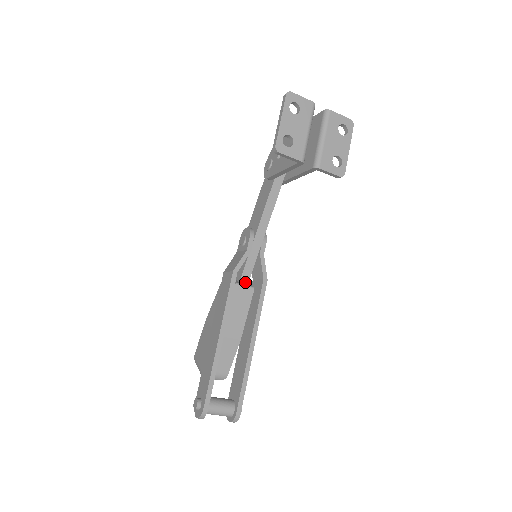
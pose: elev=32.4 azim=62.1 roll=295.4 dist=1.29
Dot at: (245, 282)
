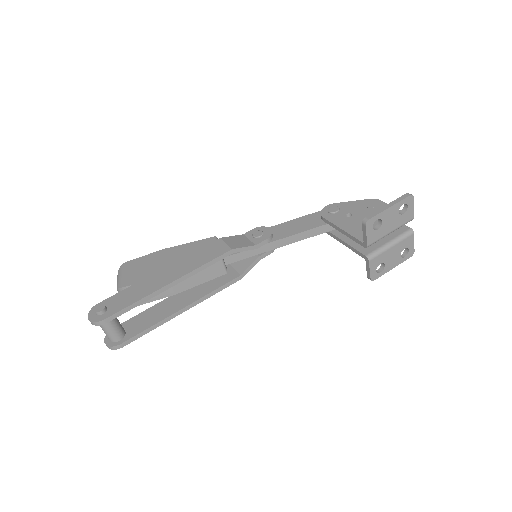
Dot at: (226, 262)
